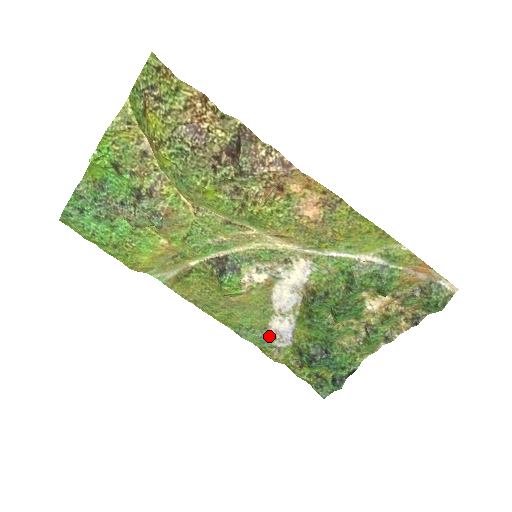
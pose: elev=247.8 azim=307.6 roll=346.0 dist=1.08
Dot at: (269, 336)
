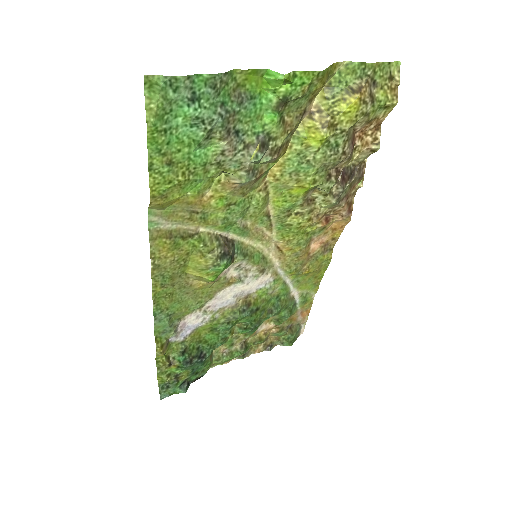
Dot at: (176, 328)
